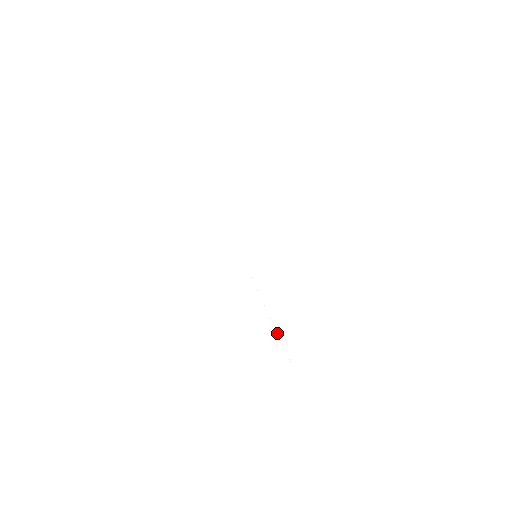
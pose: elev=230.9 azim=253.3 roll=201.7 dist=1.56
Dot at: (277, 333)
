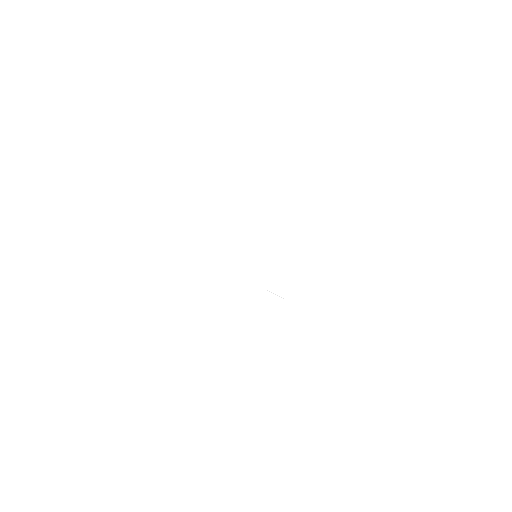
Dot at: occluded
